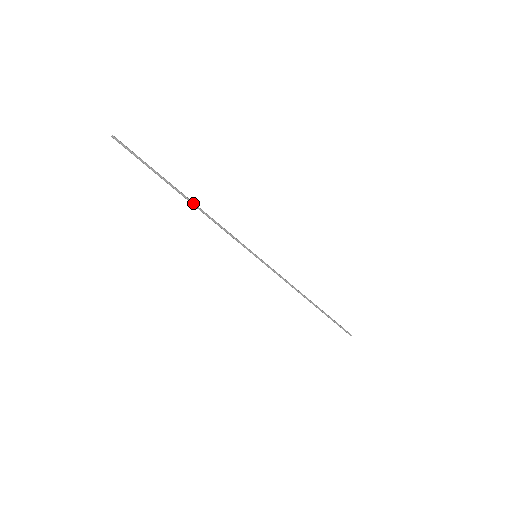
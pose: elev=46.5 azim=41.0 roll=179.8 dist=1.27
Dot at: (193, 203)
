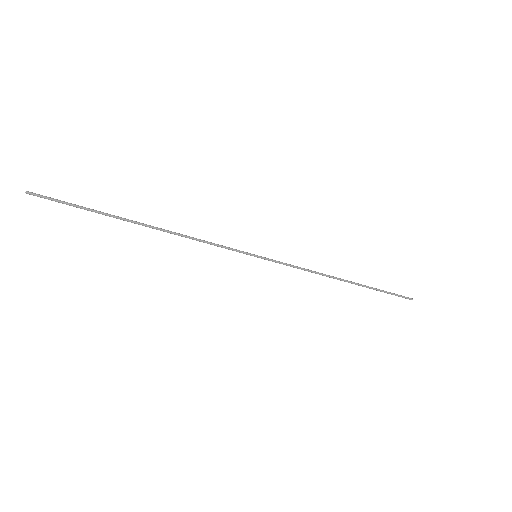
Dot at: (154, 227)
